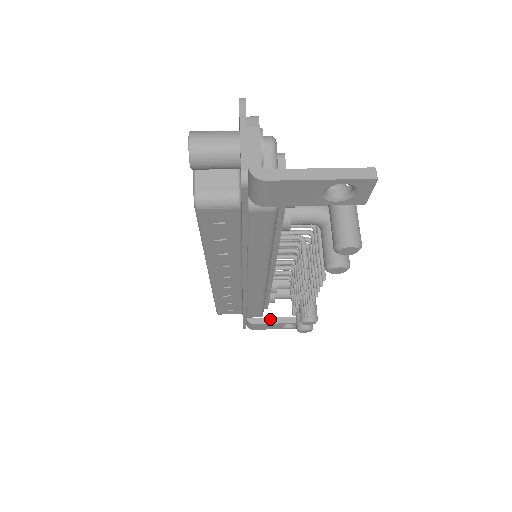
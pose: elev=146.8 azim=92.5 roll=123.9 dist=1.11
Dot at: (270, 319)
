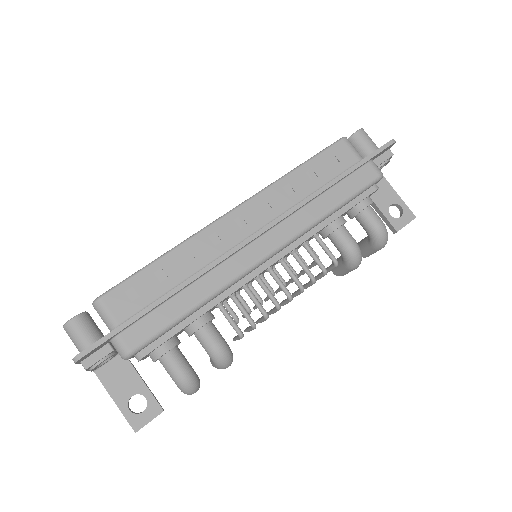
Dot at: occluded
